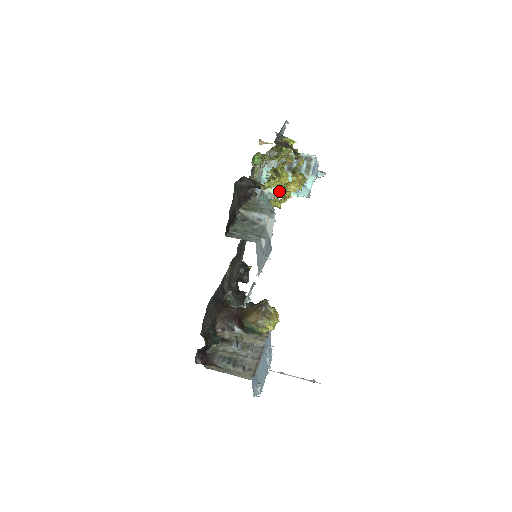
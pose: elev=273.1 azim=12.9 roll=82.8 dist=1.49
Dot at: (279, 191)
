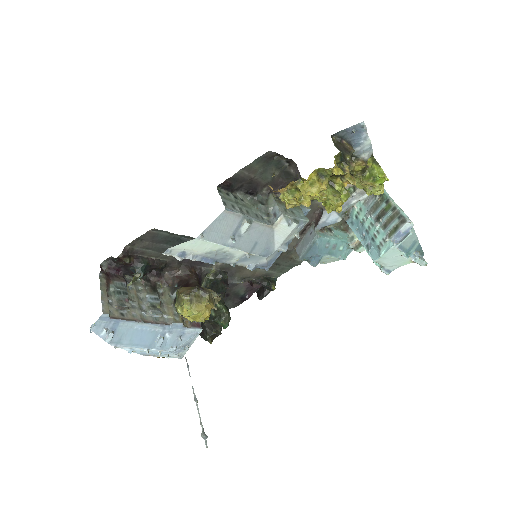
Dot at: occluded
